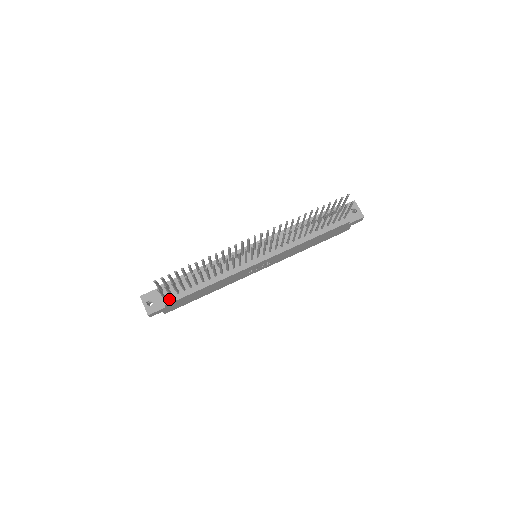
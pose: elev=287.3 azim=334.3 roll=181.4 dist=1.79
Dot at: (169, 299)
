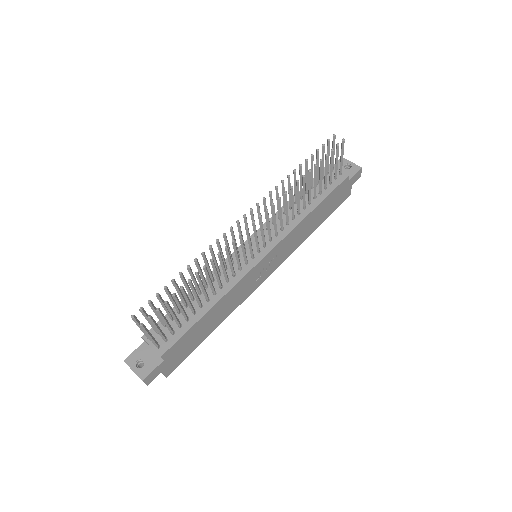
Dot at: (164, 346)
